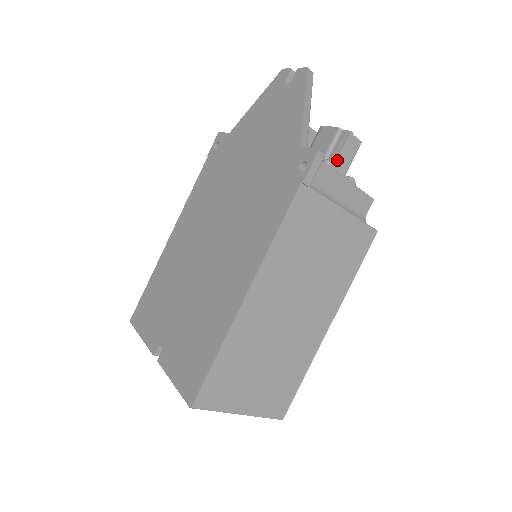
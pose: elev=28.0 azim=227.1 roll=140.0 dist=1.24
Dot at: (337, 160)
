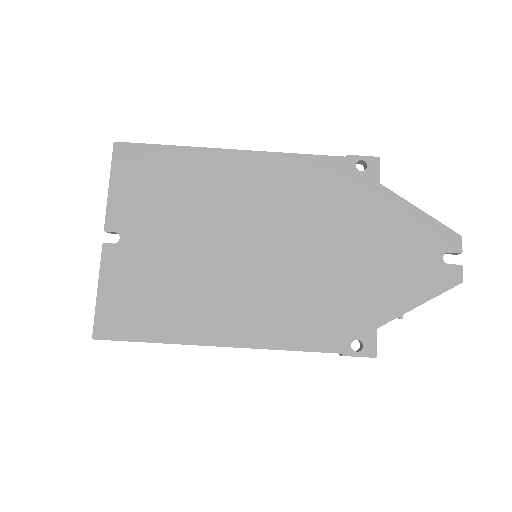
Dot at: occluded
